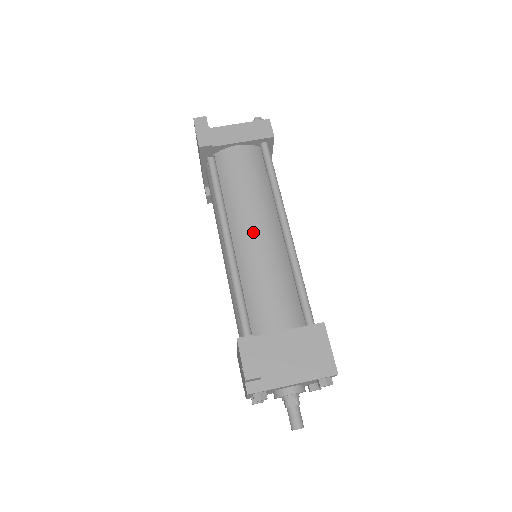
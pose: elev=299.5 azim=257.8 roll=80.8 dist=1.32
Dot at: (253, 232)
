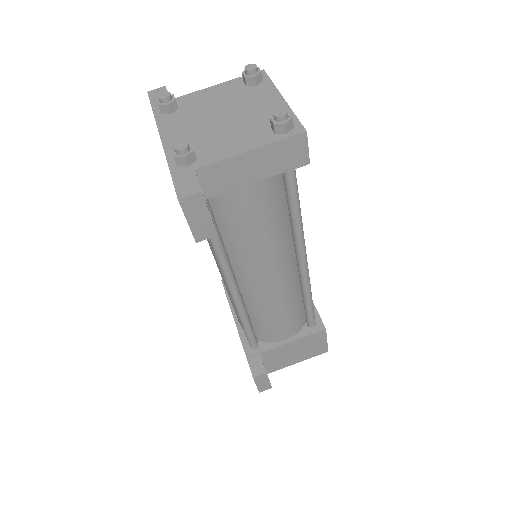
Dot at: (265, 280)
